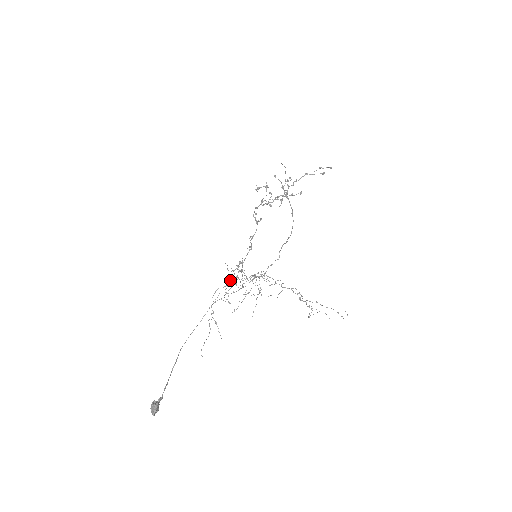
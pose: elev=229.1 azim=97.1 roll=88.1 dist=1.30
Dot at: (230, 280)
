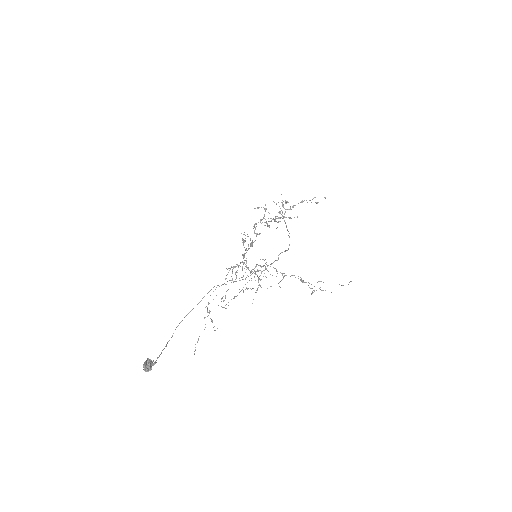
Dot at: occluded
